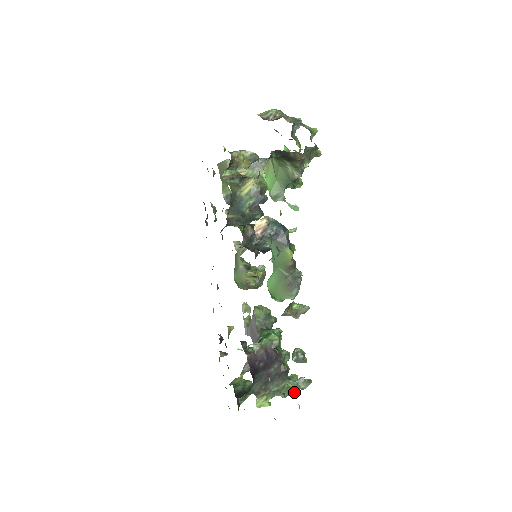
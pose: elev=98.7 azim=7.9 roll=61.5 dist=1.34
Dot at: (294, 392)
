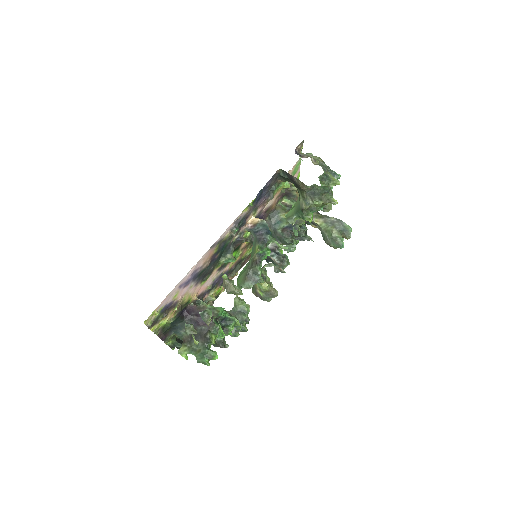
Dot at: (205, 363)
